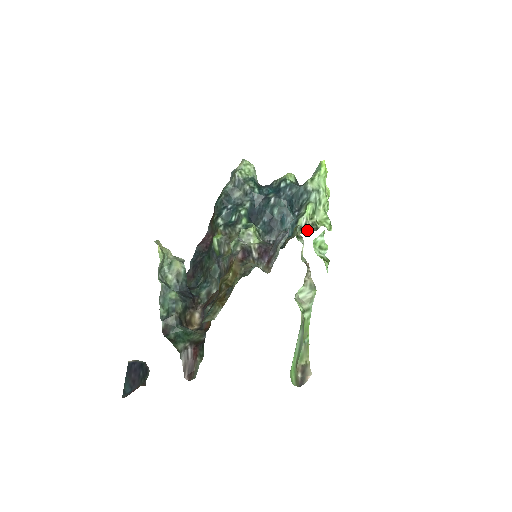
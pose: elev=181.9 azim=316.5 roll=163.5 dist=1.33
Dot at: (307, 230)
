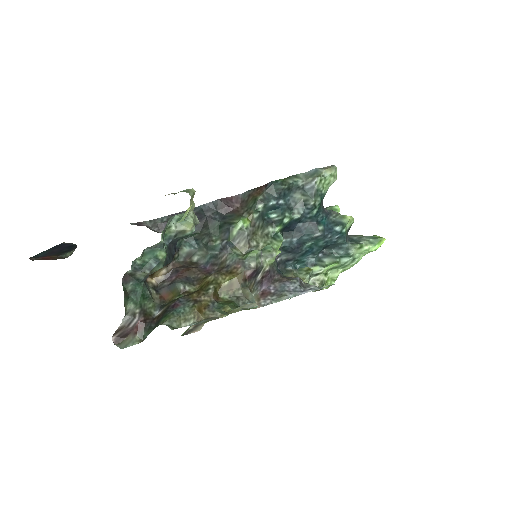
Dot at: (313, 281)
